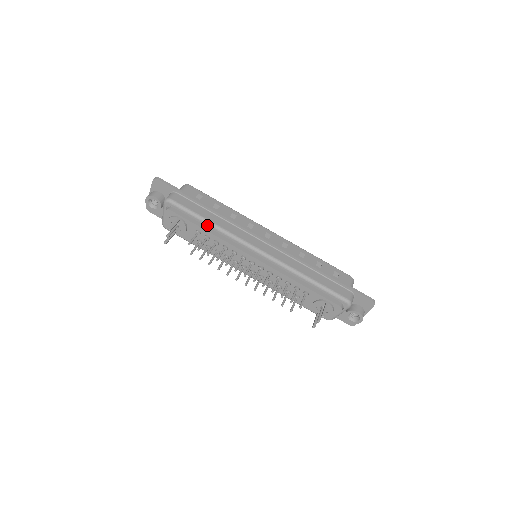
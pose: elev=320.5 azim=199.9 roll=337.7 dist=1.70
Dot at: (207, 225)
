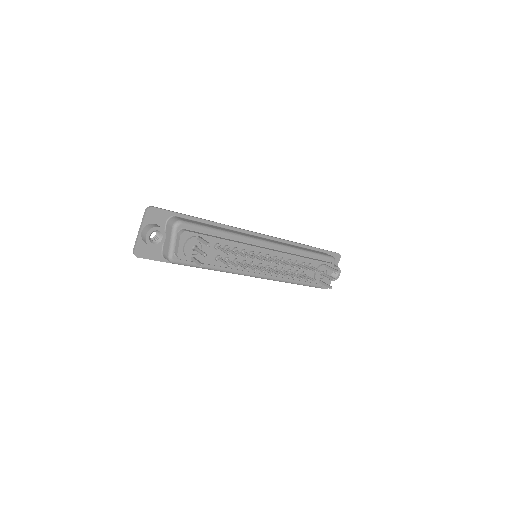
Dot at: (222, 235)
